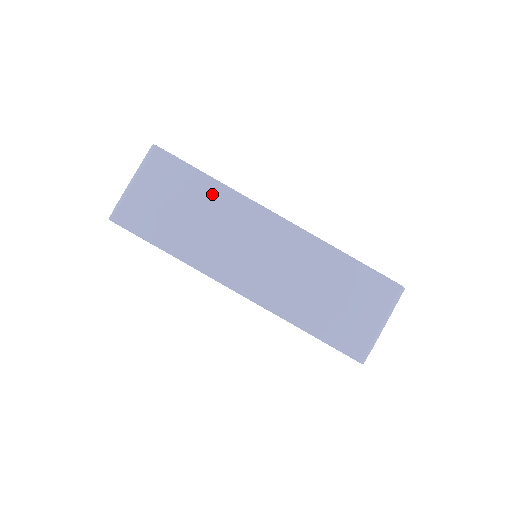
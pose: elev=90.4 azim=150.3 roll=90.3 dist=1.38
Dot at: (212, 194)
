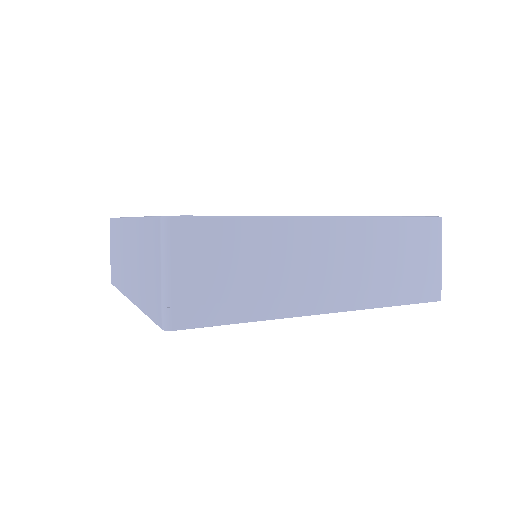
Dot at: (257, 234)
